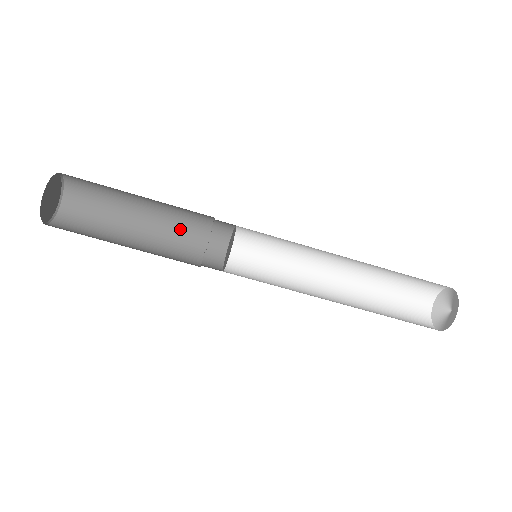
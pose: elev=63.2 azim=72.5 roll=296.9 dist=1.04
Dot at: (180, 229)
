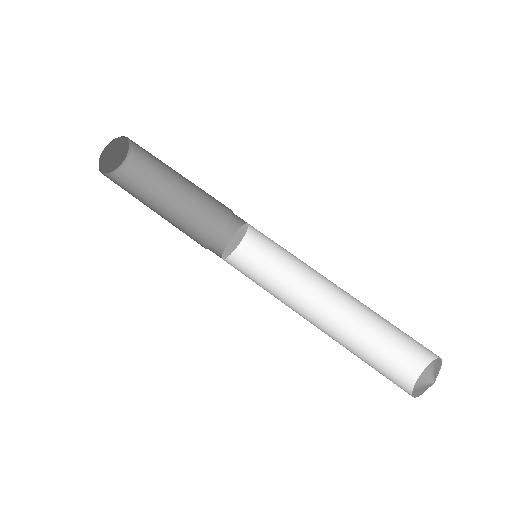
Dot at: (195, 227)
